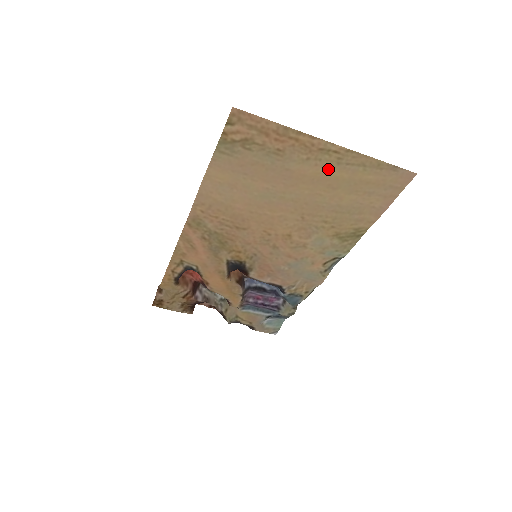
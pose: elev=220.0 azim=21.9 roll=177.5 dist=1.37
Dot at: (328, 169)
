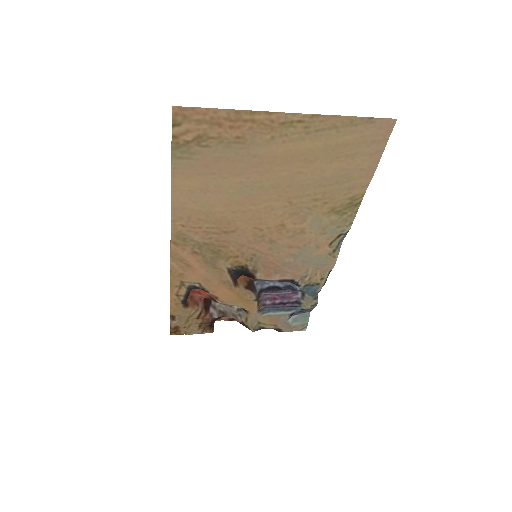
Dot at: (298, 143)
